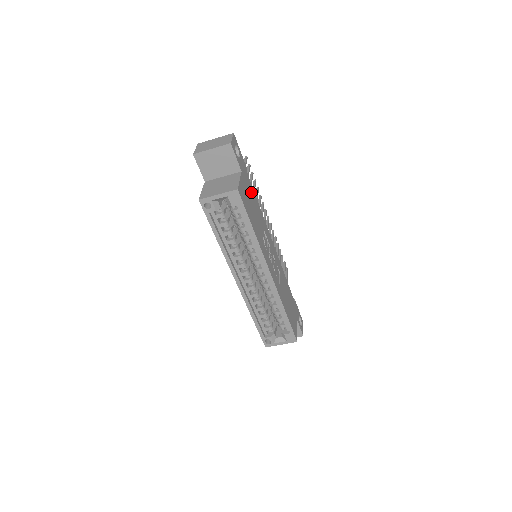
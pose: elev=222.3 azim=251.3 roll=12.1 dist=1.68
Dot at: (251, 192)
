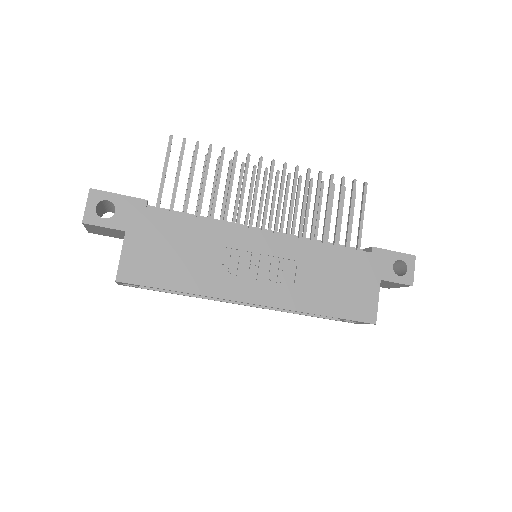
Dot at: (166, 228)
